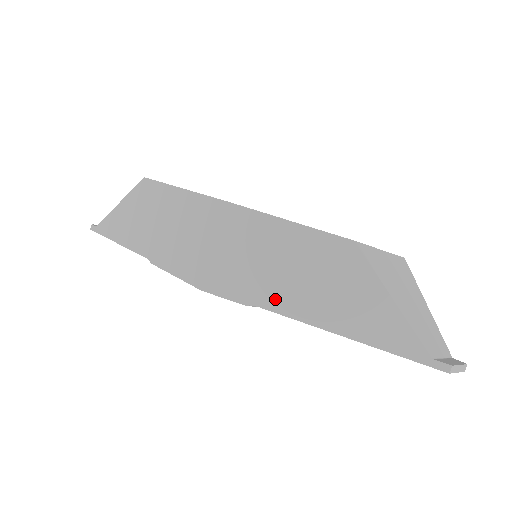
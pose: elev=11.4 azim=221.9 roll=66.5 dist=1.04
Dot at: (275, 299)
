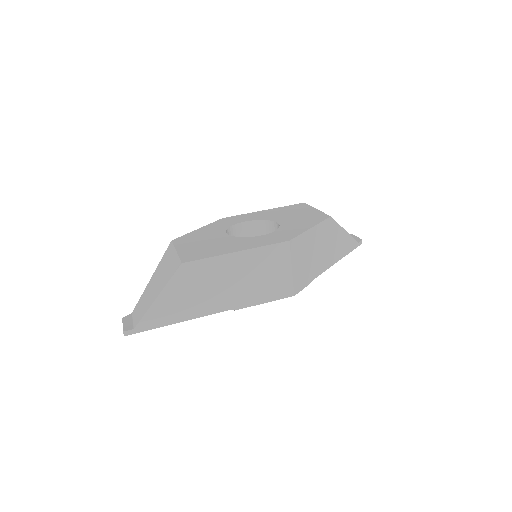
Dot at: (317, 270)
